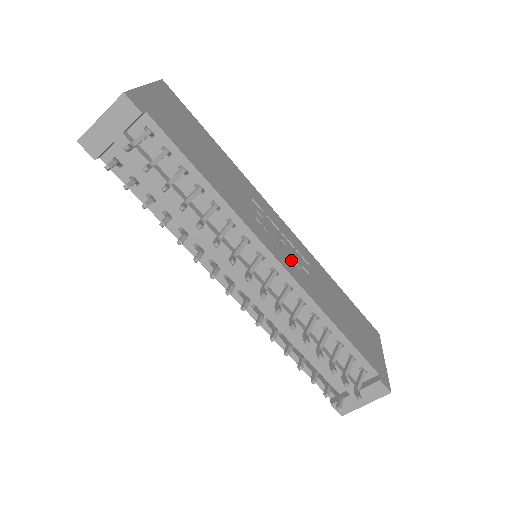
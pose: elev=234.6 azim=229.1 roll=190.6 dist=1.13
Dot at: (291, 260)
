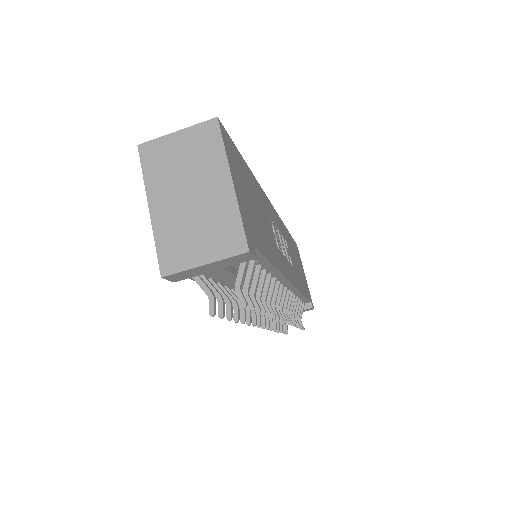
Dot at: (289, 263)
